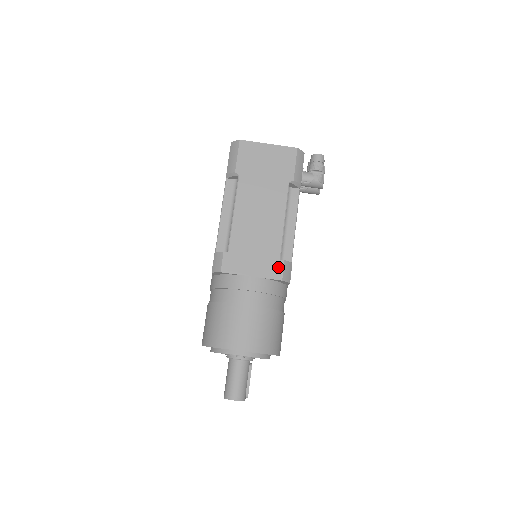
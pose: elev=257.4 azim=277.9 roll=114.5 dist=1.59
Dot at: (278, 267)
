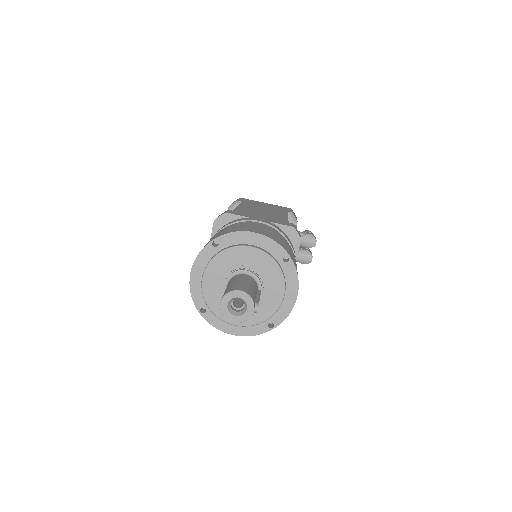
Dot at: (287, 223)
